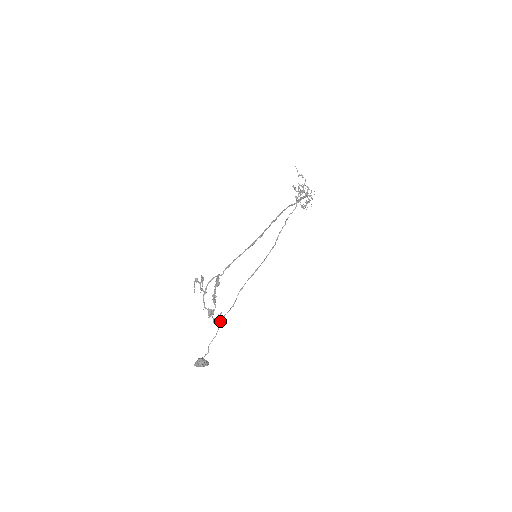
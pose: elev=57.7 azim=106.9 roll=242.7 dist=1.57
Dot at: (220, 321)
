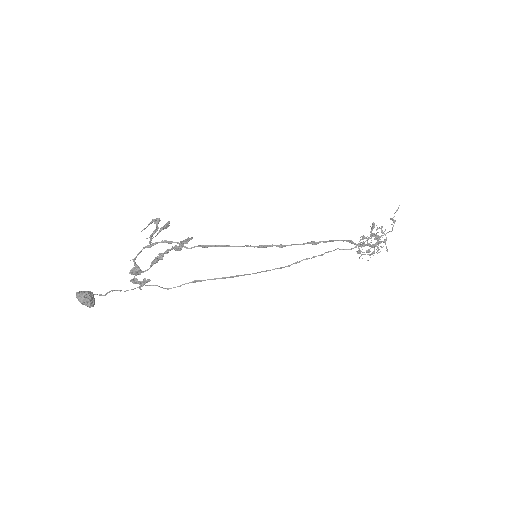
Dot at: (140, 287)
